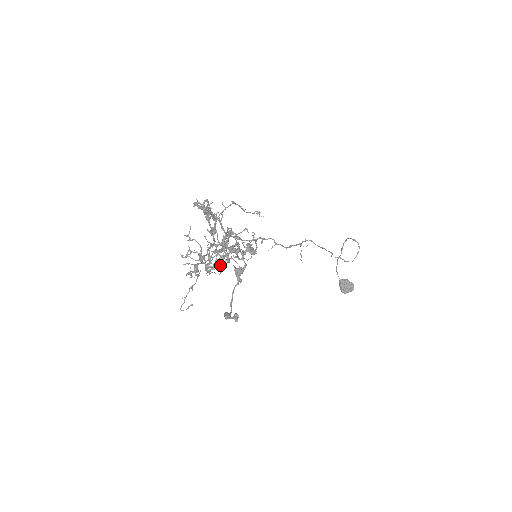
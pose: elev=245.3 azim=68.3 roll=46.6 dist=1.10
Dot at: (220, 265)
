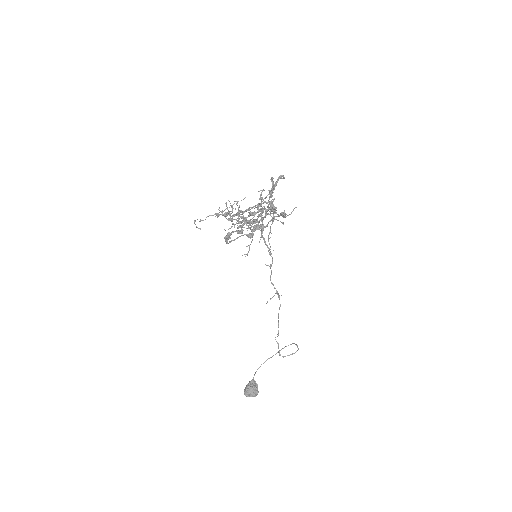
Dot at: (245, 223)
